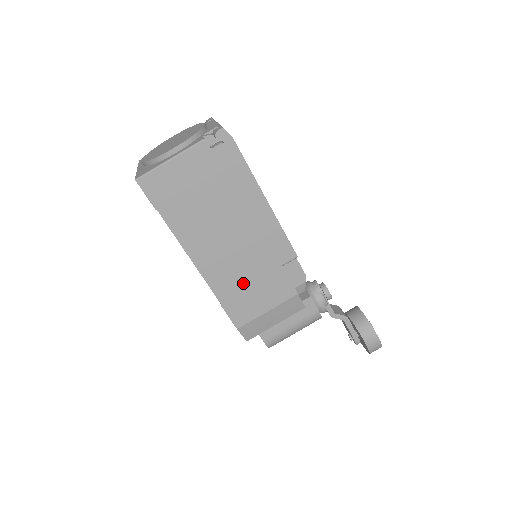
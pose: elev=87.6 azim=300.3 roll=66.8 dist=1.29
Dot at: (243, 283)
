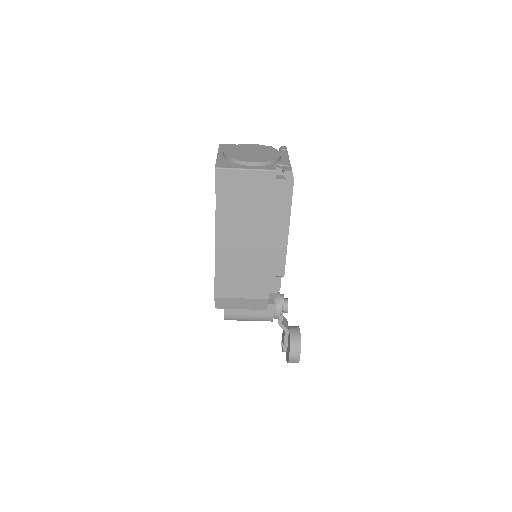
Dot at: (238, 271)
